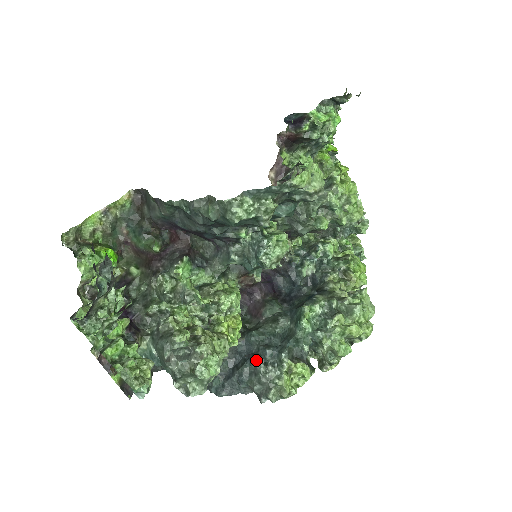
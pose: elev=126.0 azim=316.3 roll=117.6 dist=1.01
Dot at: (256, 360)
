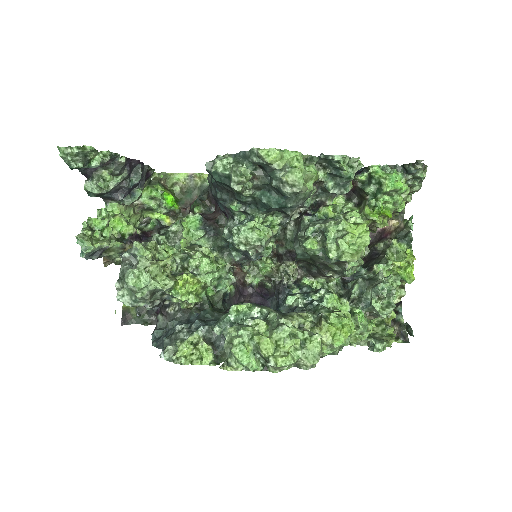
Dot at: (186, 323)
